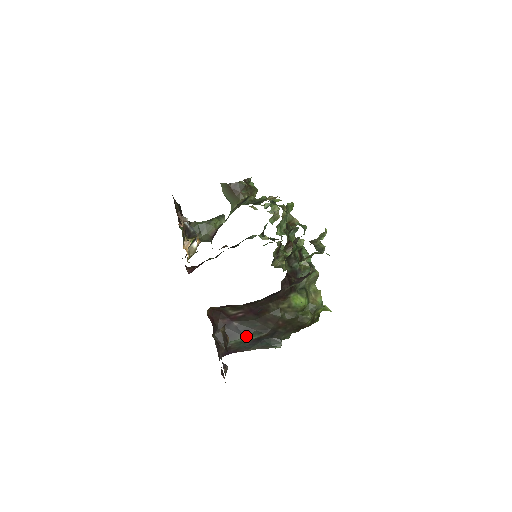
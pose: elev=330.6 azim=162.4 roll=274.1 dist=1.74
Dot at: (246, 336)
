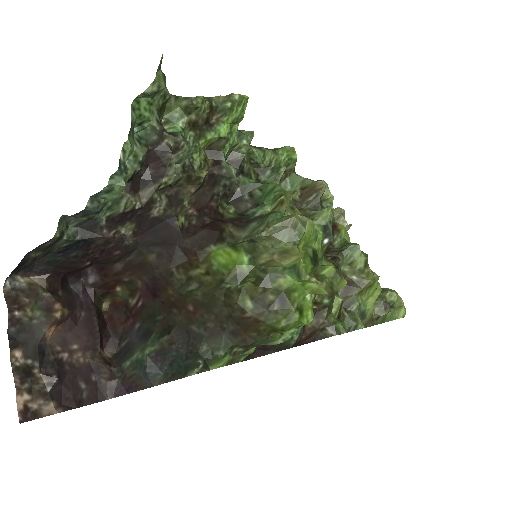
Dot at: (143, 346)
